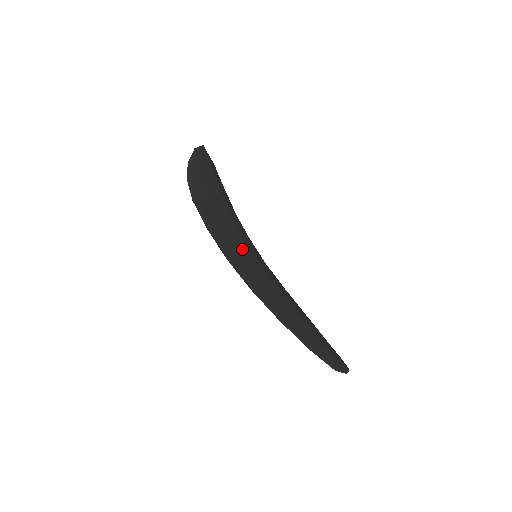
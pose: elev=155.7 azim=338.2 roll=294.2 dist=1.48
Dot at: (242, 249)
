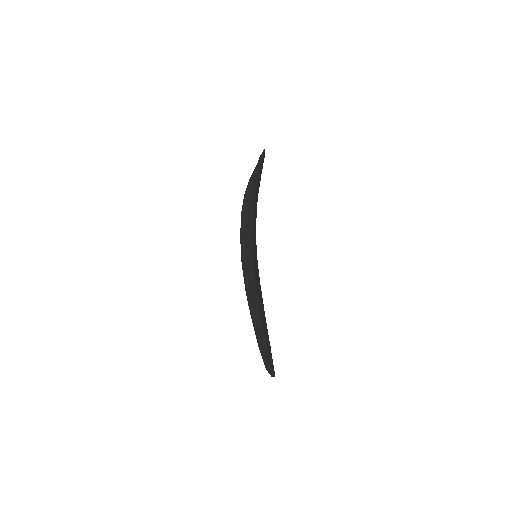
Dot at: occluded
